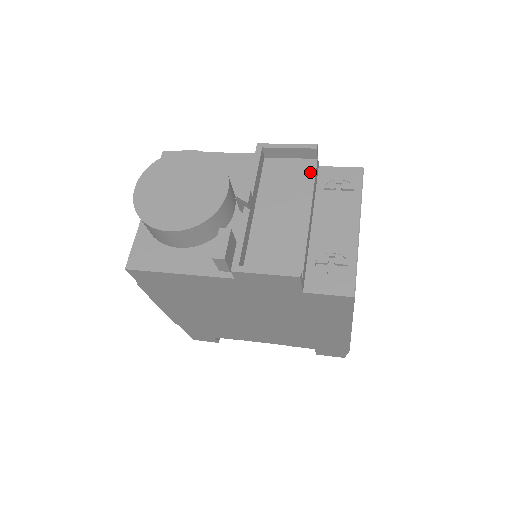
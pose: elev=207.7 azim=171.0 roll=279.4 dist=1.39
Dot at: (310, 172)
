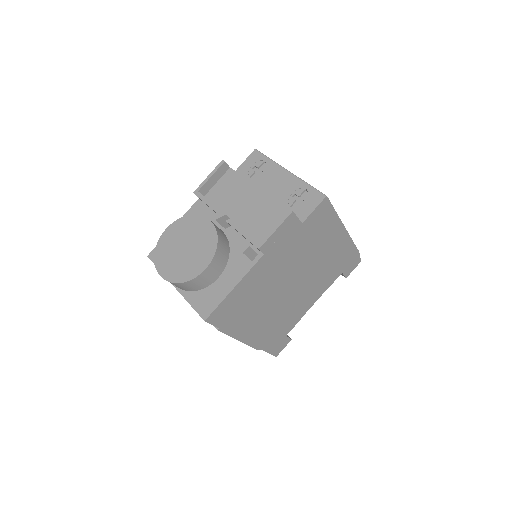
Dot at: (234, 176)
